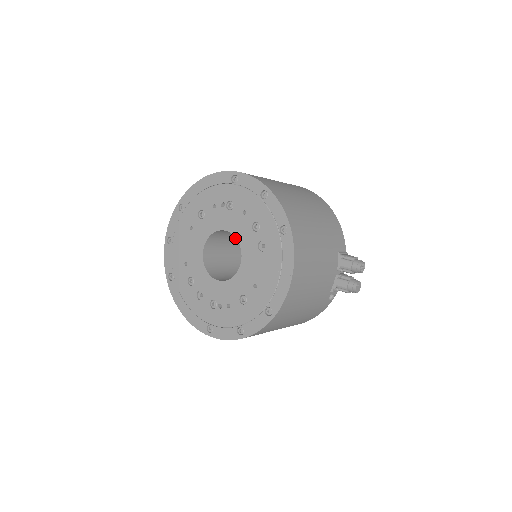
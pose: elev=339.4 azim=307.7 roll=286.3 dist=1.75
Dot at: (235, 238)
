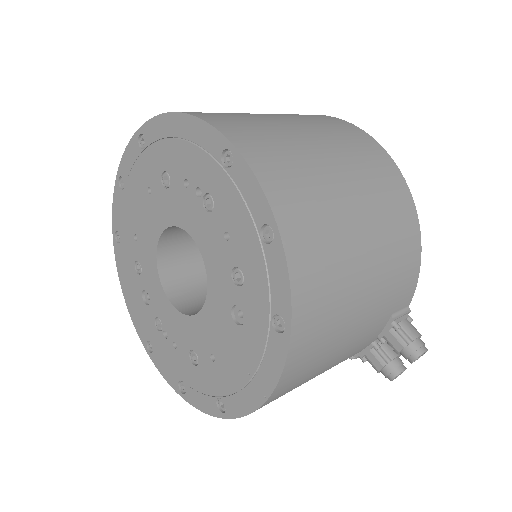
Dot at: occluded
